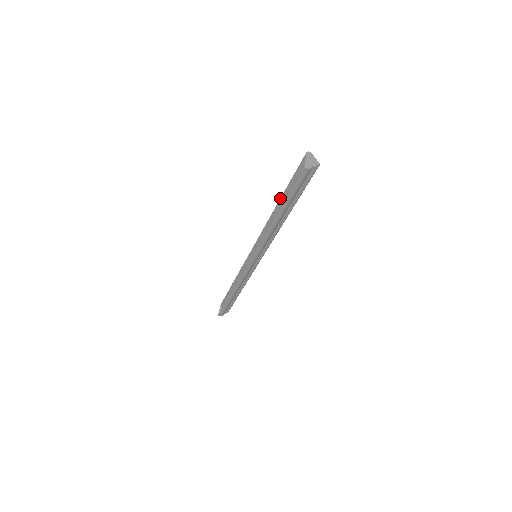
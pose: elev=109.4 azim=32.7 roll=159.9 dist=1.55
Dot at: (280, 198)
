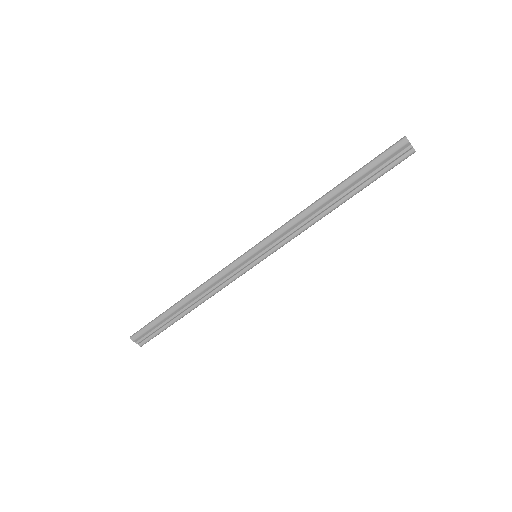
Dot at: occluded
